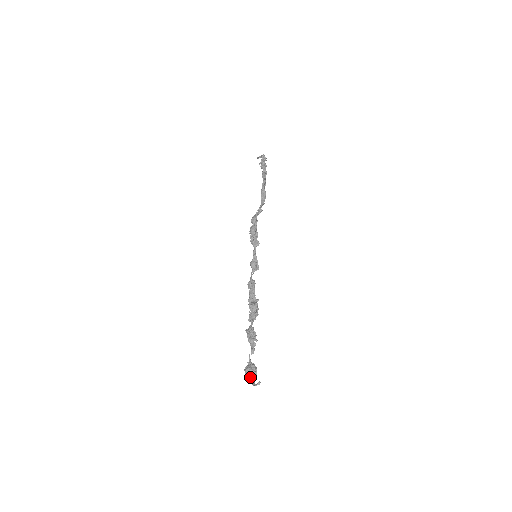
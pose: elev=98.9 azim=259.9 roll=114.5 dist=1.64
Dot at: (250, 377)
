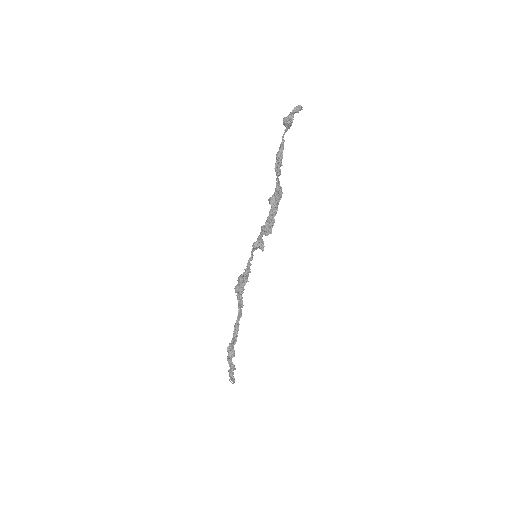
Dot at: (291, 113)
